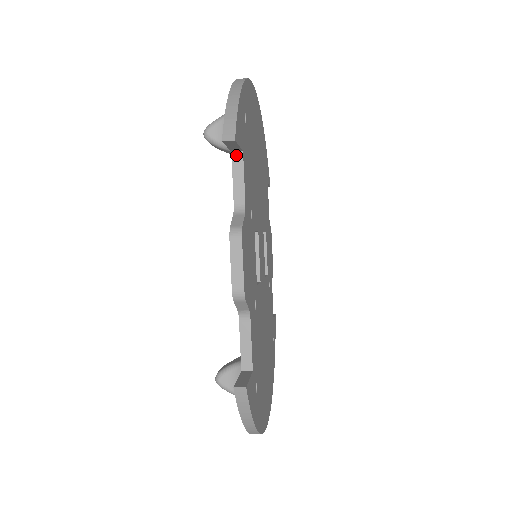
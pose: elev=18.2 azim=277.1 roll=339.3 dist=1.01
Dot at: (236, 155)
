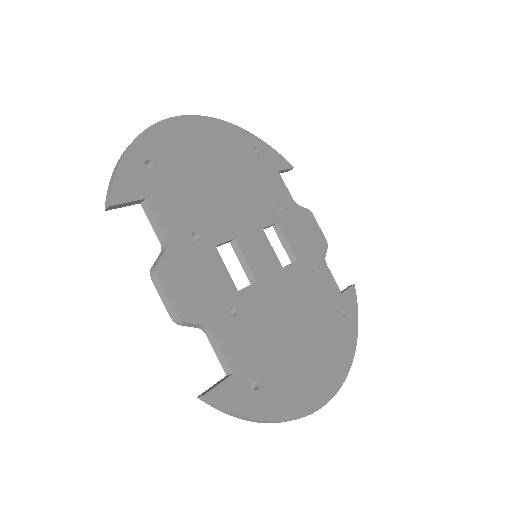
Dot at: (144, 204)
